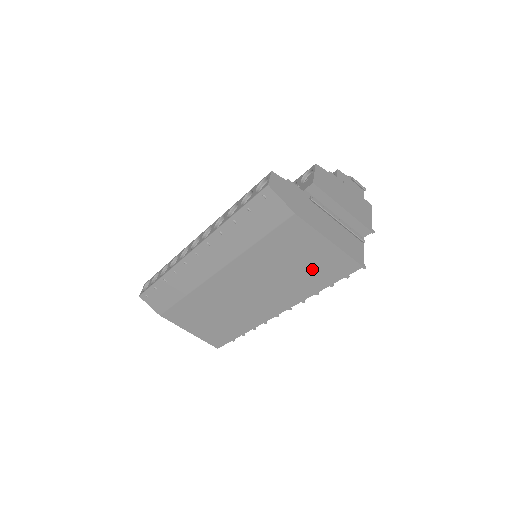
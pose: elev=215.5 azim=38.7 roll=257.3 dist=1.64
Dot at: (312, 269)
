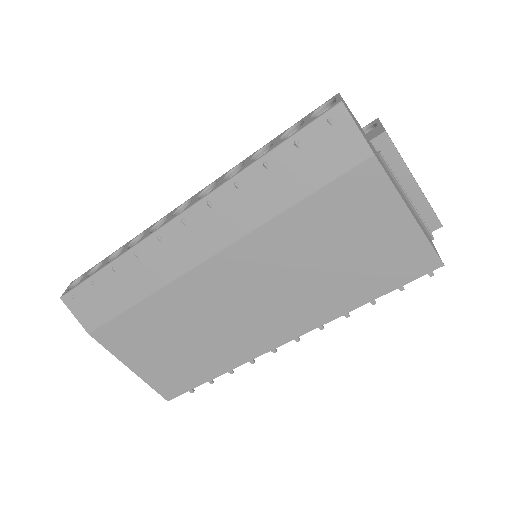
Dot at: (365, 263)
